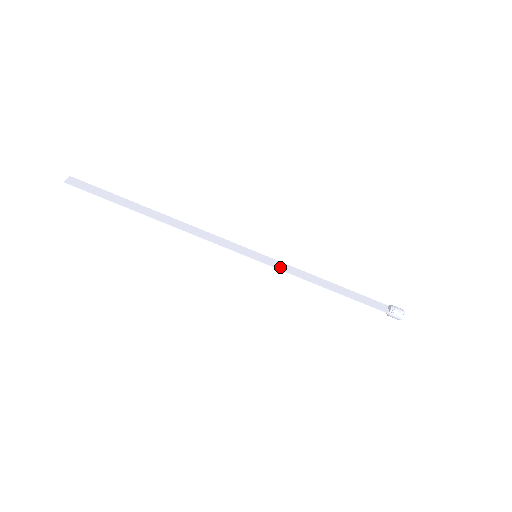
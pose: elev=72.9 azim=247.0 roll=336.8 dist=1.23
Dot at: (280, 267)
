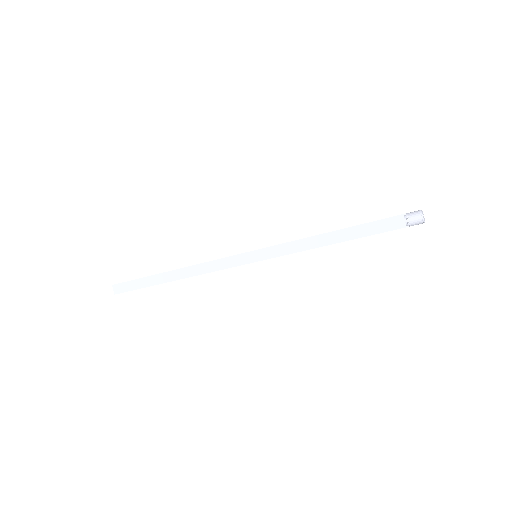
Dot at: (280, 253)
